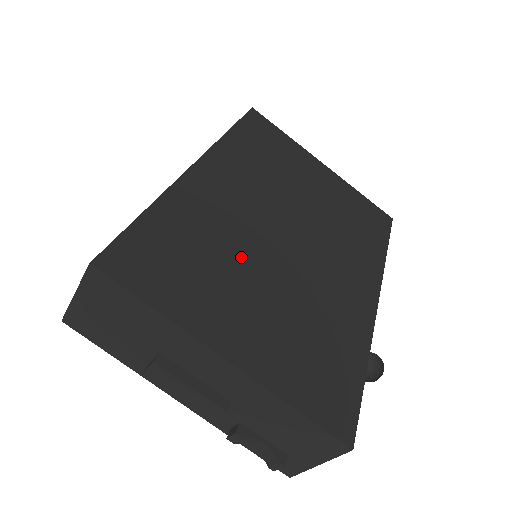
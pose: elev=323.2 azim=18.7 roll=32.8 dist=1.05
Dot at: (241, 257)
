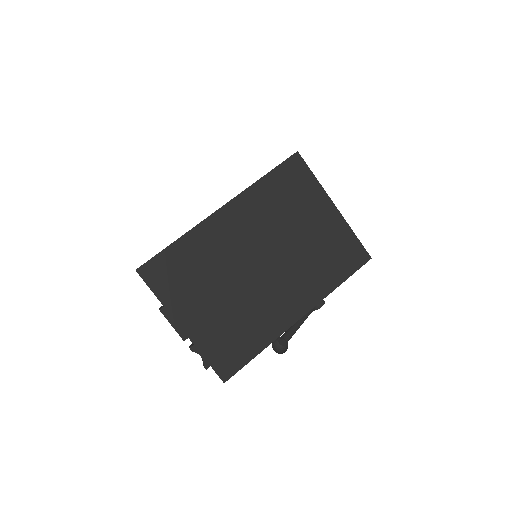
Dot at: (218, 276)
